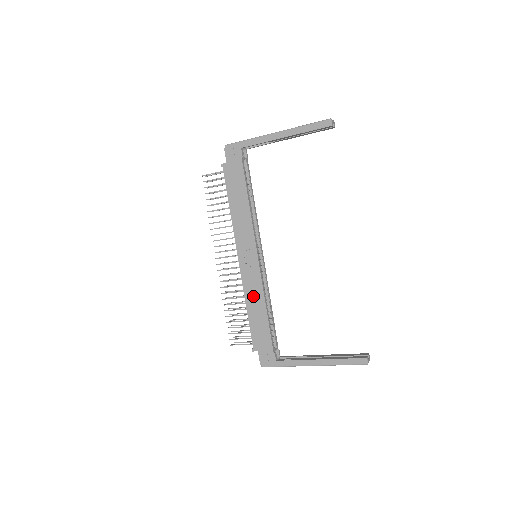
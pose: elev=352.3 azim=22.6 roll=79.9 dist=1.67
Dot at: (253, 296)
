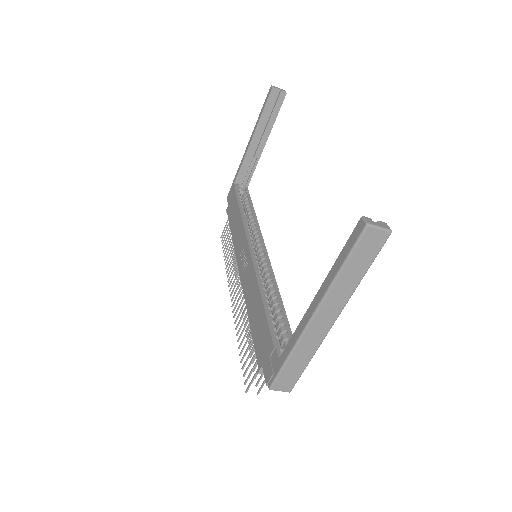
Dot at: (251, 295)
